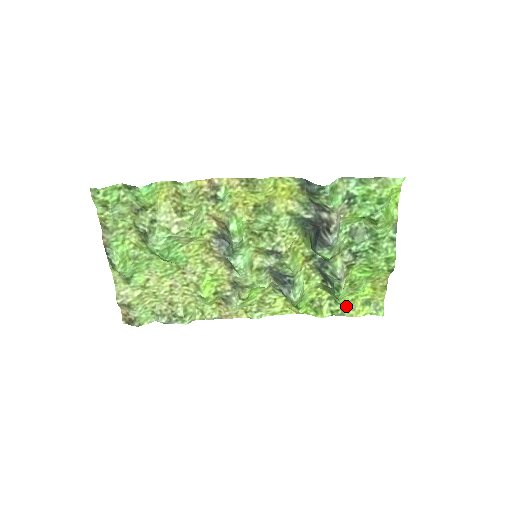
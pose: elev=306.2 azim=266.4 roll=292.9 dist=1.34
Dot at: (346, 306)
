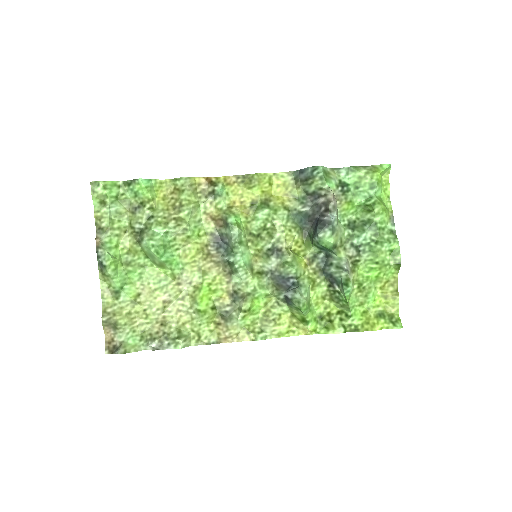
Dot at: (359, 320)
